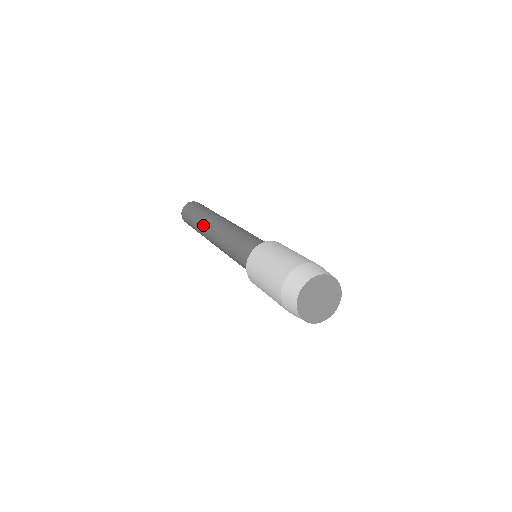
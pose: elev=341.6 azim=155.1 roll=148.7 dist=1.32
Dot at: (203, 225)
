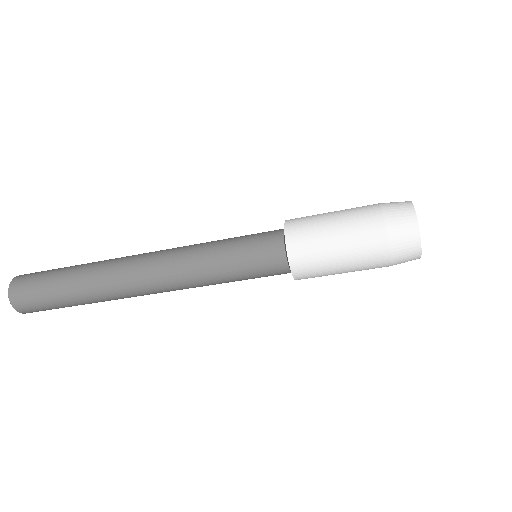
Dot at: (107, 270)
